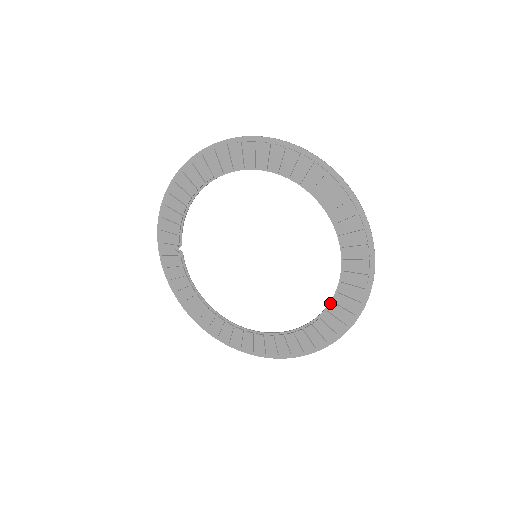
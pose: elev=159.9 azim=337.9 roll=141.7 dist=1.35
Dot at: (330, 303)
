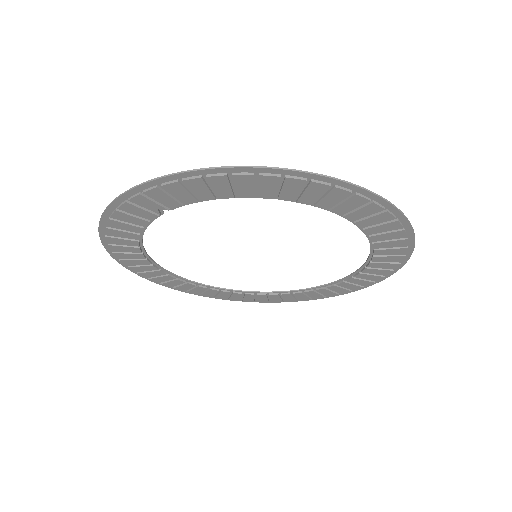
Dot at: (275, 293)
